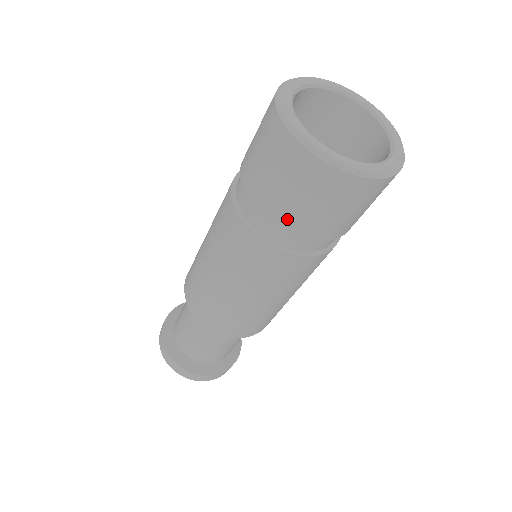
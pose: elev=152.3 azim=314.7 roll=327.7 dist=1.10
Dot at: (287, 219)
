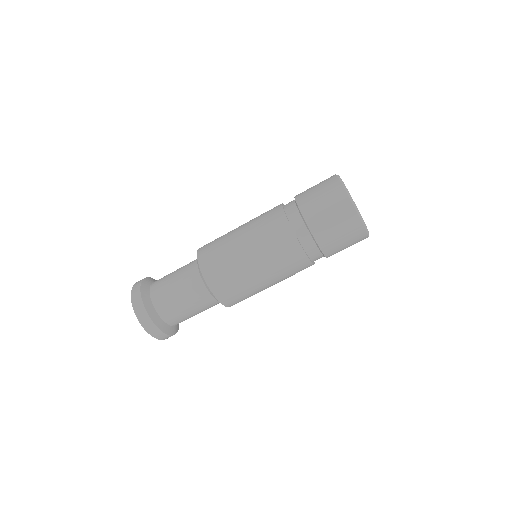
Dot at: (332, 253)
